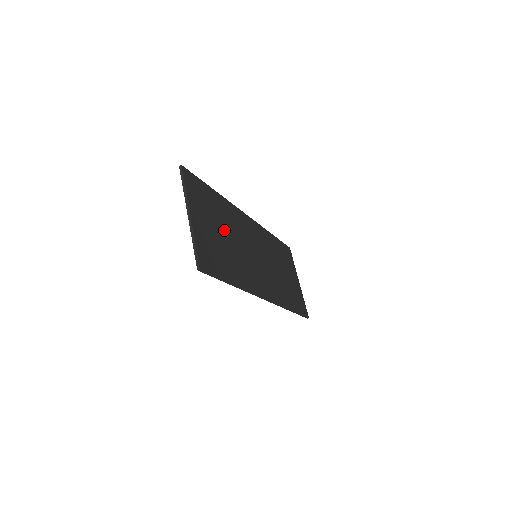
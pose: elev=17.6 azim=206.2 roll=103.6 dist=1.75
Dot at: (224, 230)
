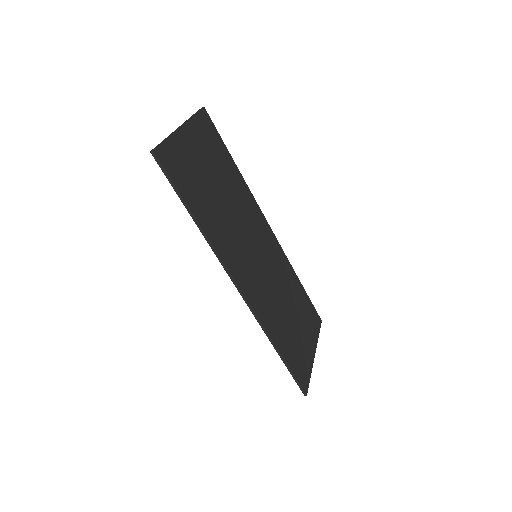
Dot at: (222, 187)
